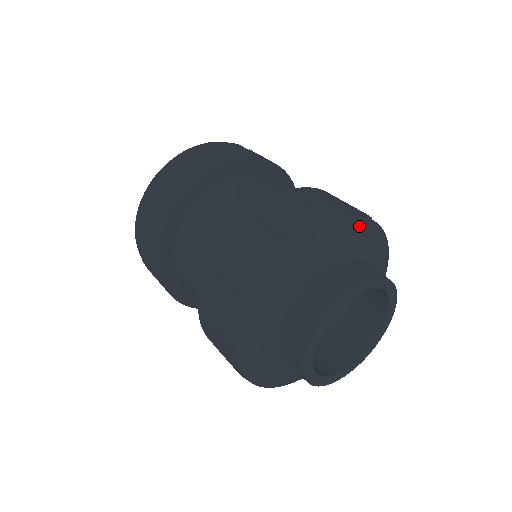
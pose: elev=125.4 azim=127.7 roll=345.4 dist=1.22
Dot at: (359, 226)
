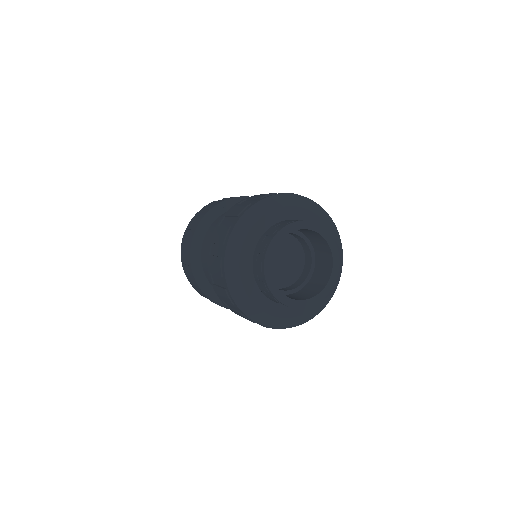
Dot at: (310, 204)
